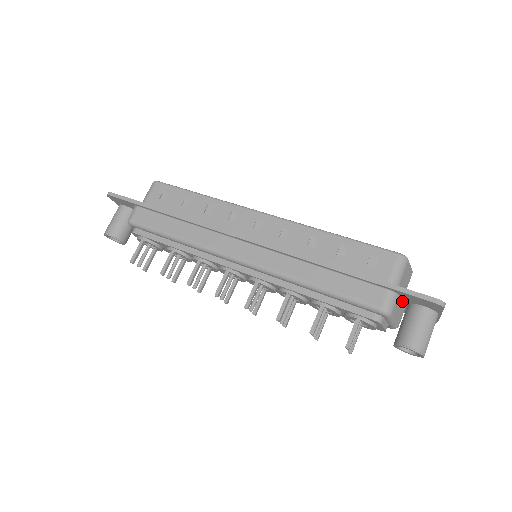
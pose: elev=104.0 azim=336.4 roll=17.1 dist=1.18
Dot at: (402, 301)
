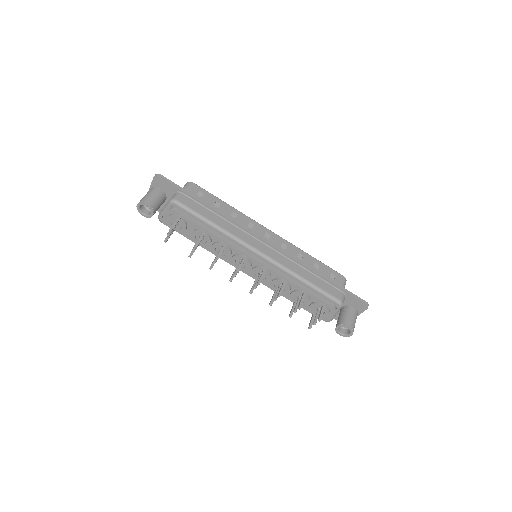
Dot at: occluded
